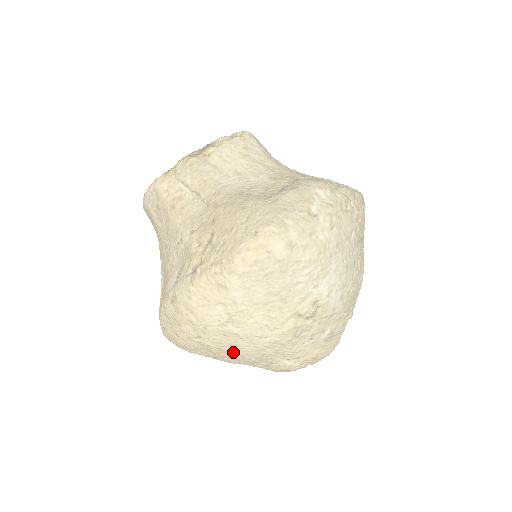
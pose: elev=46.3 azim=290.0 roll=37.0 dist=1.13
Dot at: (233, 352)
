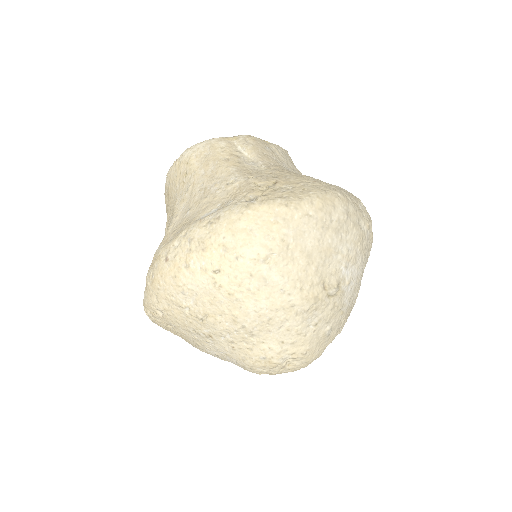
Dot at: (242, 304)
